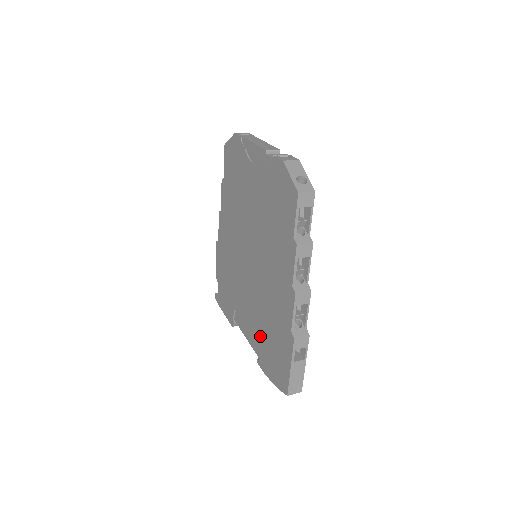
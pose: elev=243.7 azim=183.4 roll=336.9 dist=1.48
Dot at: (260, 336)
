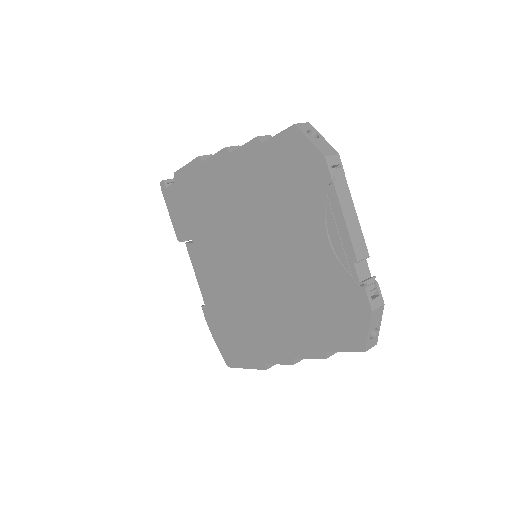
Dot at: (220, 307)
